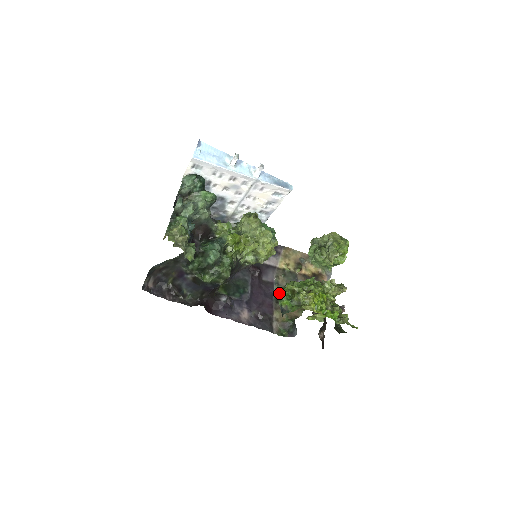
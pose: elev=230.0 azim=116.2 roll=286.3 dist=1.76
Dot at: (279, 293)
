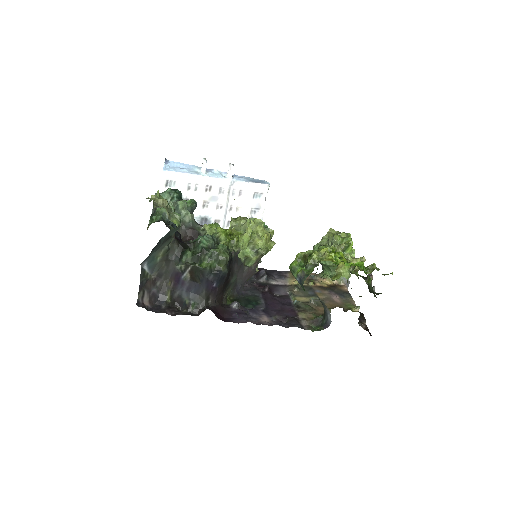
Dot at: (290, 265)
